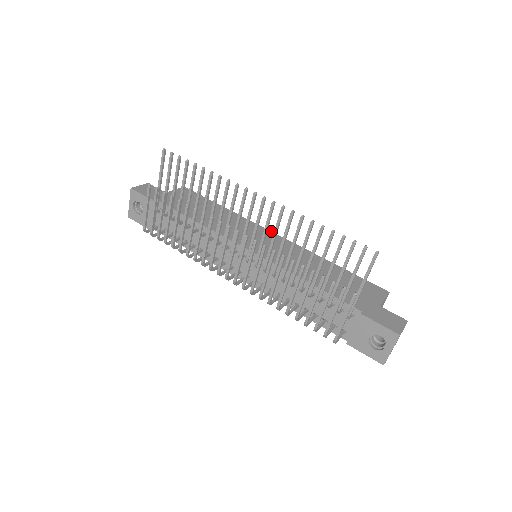
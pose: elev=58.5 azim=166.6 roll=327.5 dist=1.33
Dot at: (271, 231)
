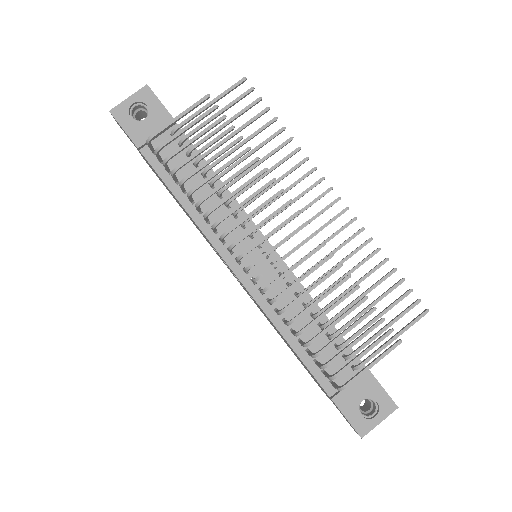
Dot at: occluded
